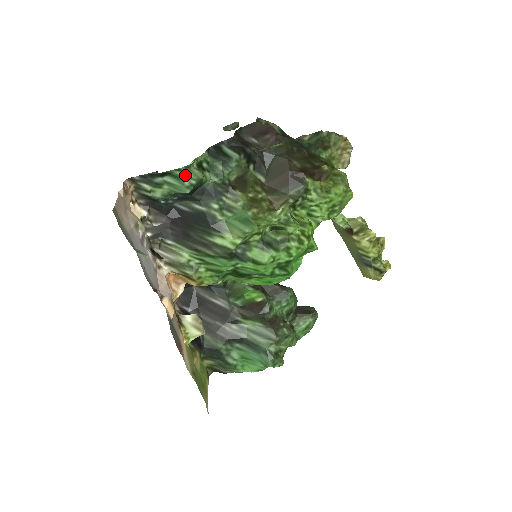
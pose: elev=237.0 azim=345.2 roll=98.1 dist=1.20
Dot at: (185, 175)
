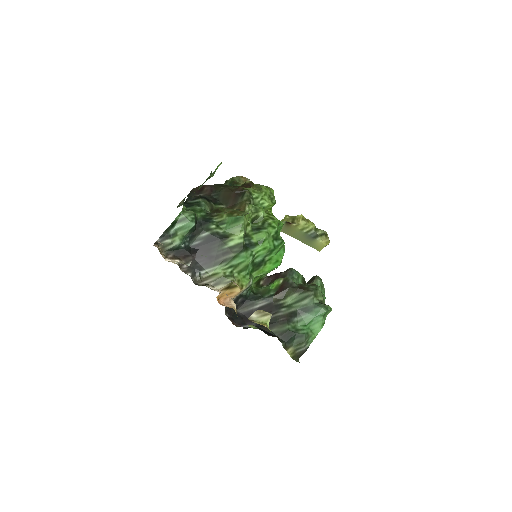
Dot at: (185, 215)
